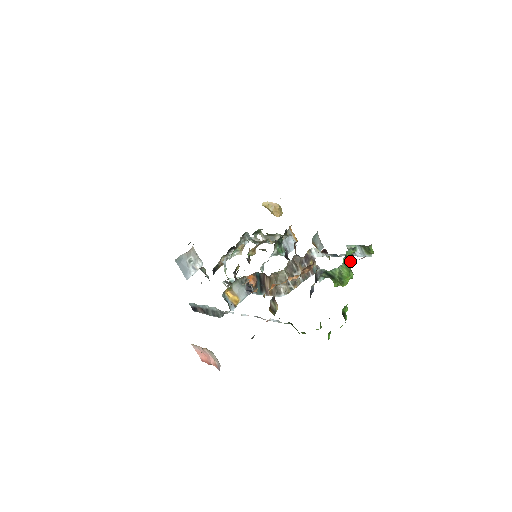
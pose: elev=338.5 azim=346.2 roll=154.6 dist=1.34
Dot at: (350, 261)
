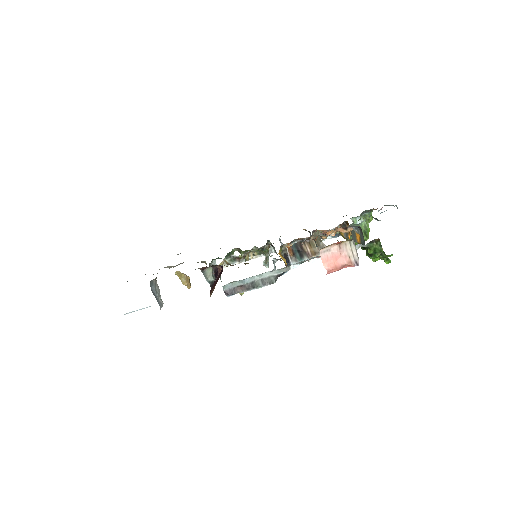
Dot at: occluded
